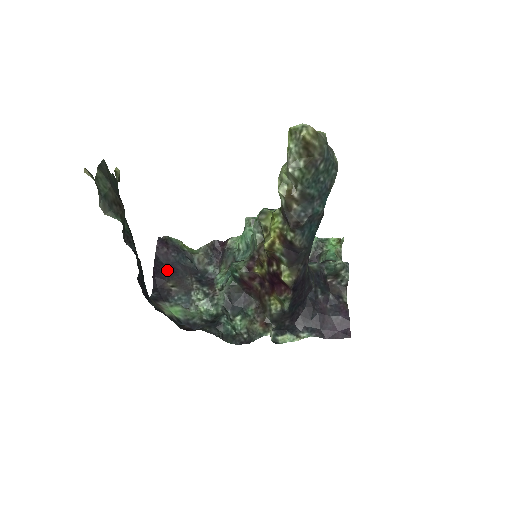
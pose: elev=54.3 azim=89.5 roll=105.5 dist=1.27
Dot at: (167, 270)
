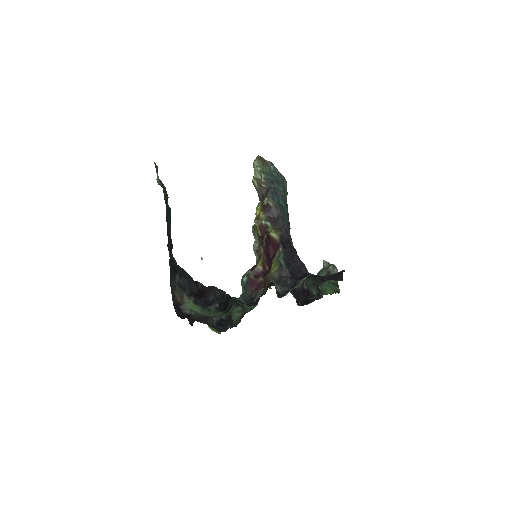
Dot at: occluded
